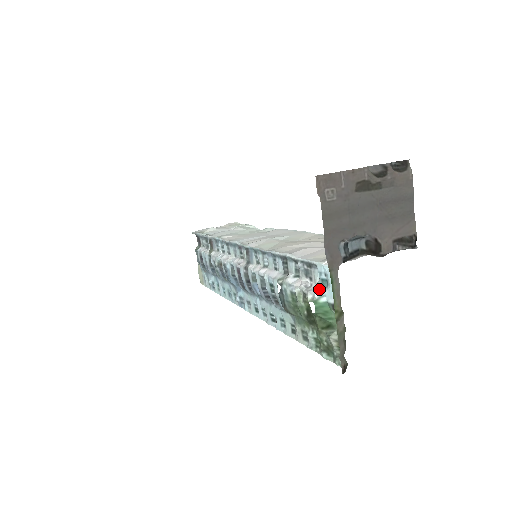
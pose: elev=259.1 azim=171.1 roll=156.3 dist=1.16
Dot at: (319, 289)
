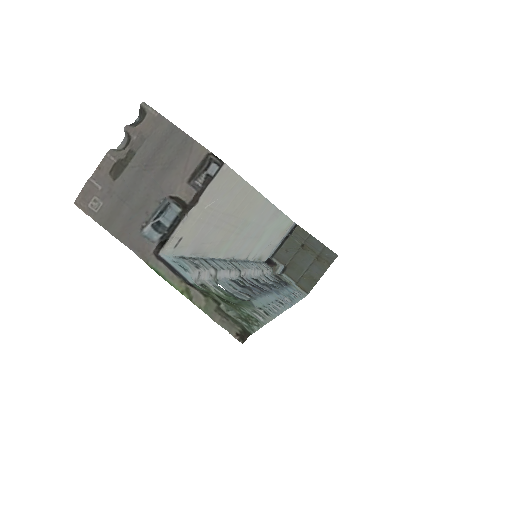
Dot at: (190, 276)
